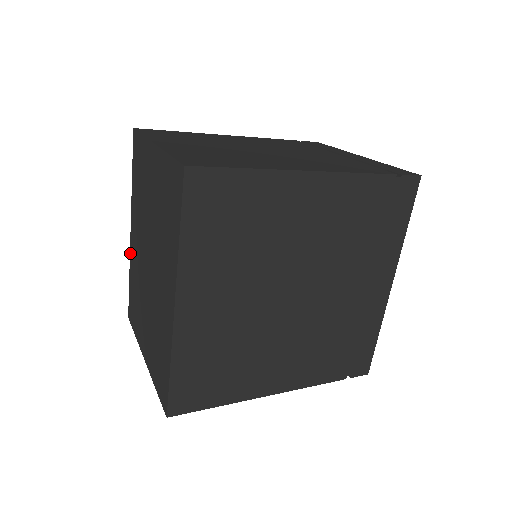
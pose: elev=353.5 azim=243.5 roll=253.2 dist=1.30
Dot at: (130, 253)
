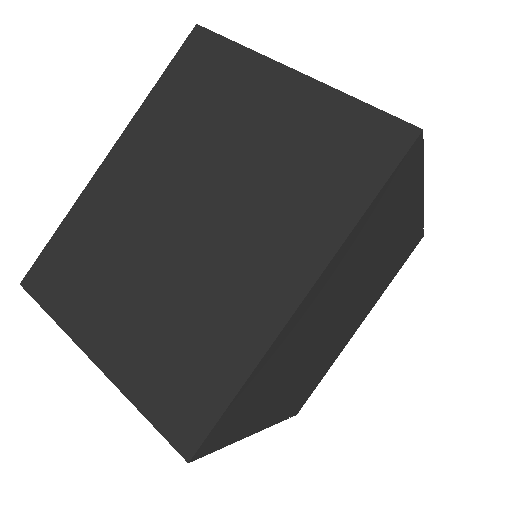
Dot at: (88, 187)
